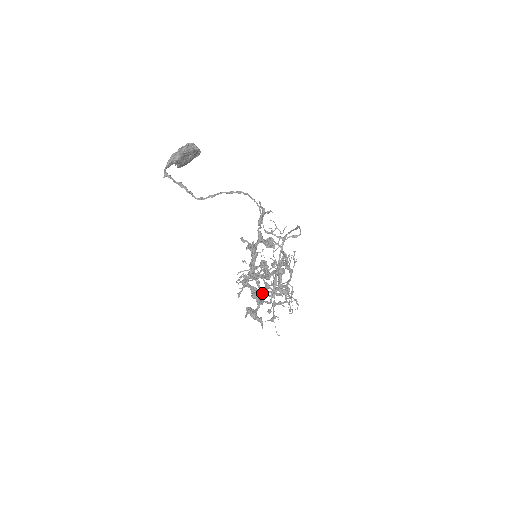
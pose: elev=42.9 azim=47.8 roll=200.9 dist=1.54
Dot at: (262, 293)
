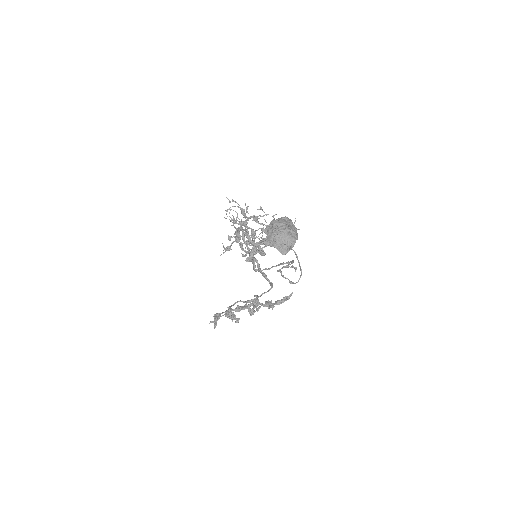
Dot at: (236, 235)
